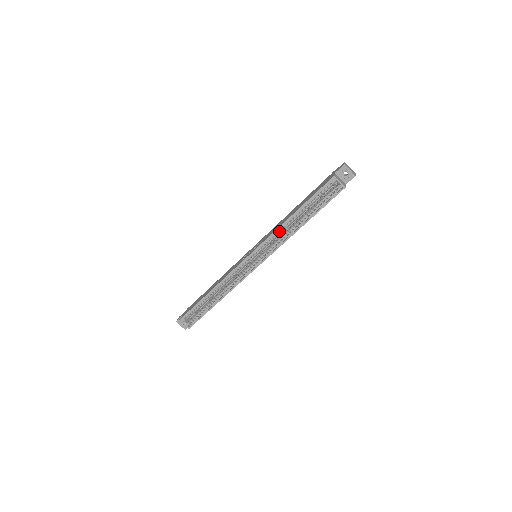
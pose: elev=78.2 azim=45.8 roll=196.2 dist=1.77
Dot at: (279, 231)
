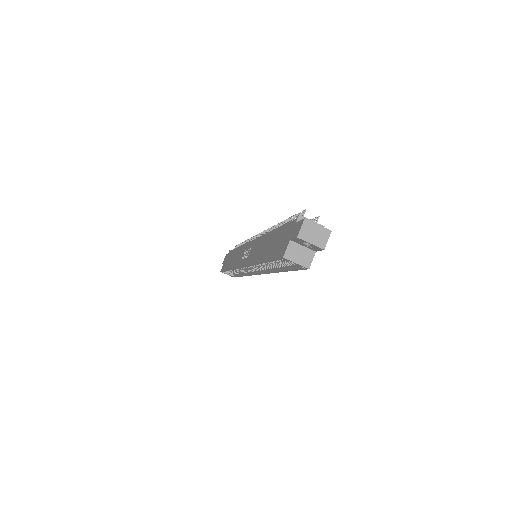
Dot at: occluded
